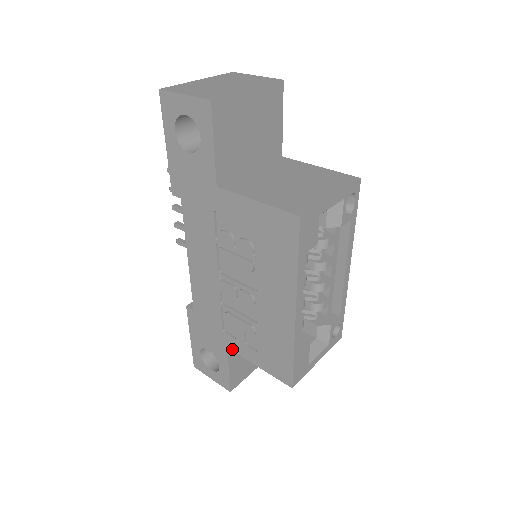
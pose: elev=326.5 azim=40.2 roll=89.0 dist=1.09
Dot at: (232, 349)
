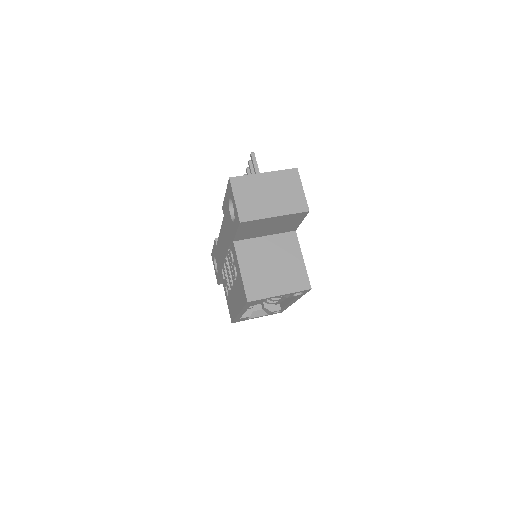
Dot at: (222, 279)
